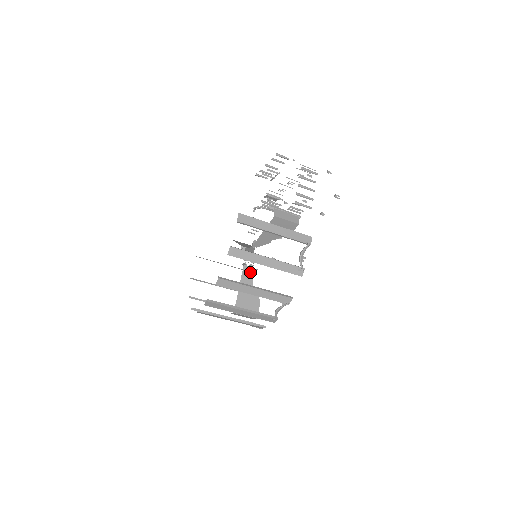
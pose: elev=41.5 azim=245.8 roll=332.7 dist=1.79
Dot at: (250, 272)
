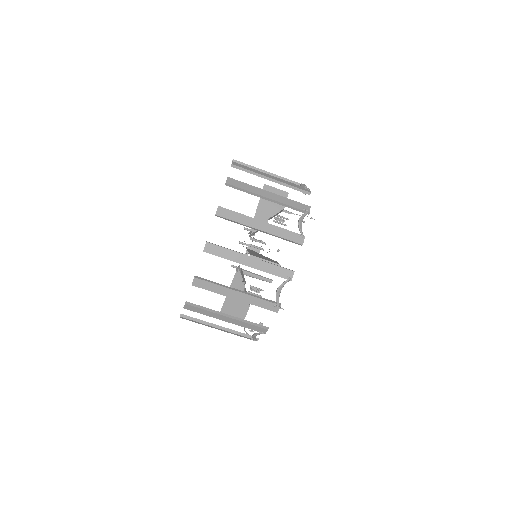
Dot at: occluded
